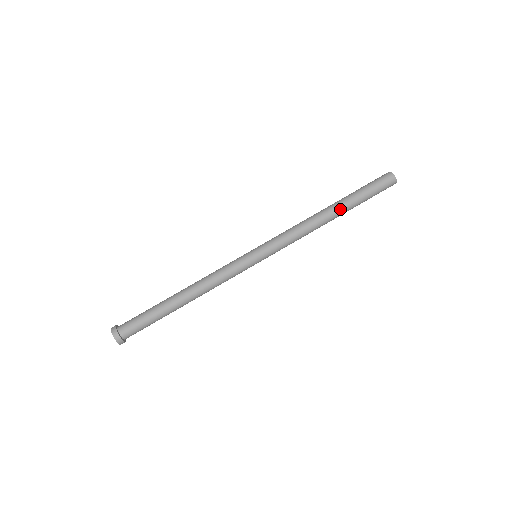
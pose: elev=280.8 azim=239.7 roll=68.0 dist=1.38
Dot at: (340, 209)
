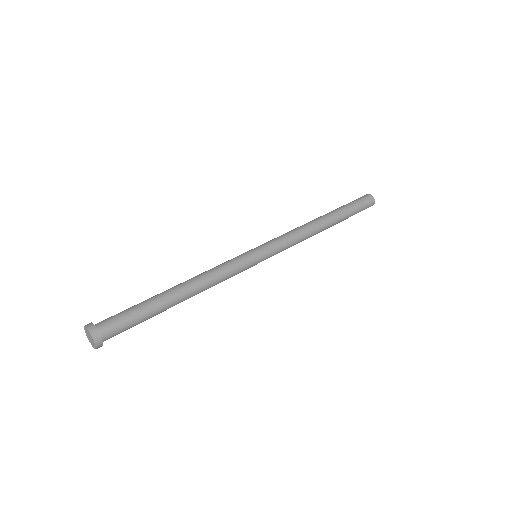
Dot at: (331, 217)
